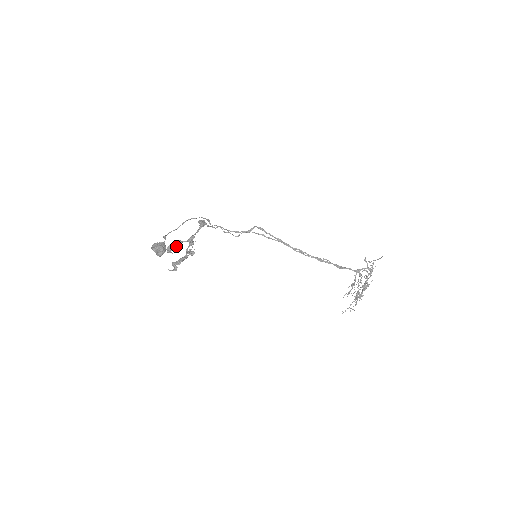
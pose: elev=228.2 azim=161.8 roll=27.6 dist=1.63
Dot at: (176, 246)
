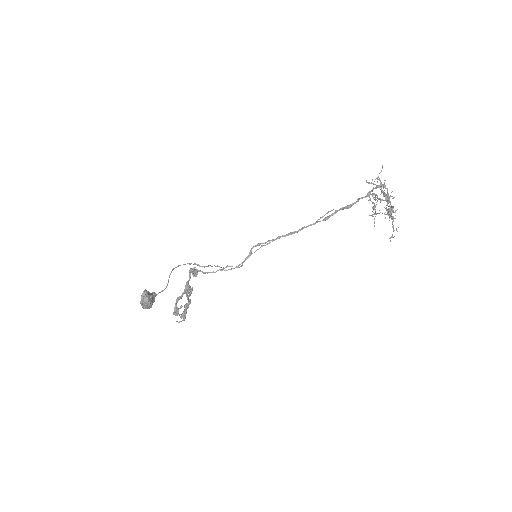
Dot at: (181, 306)
